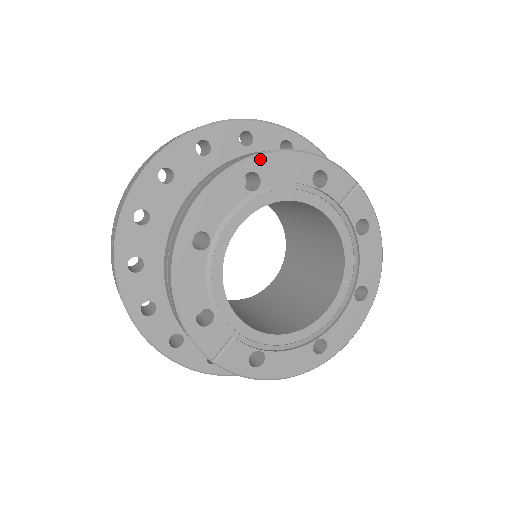
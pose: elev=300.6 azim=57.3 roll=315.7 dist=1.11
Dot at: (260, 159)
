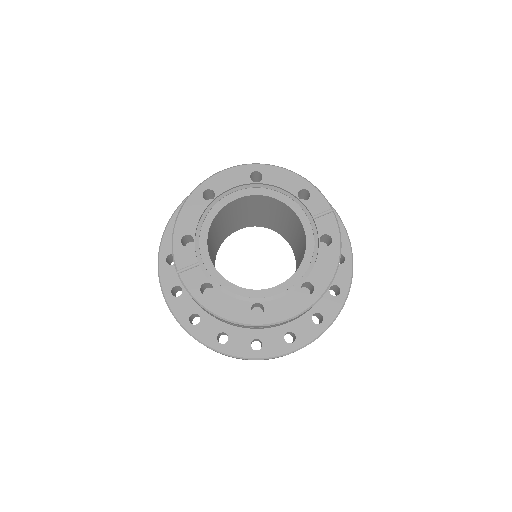
Dot at: (267, 167)
